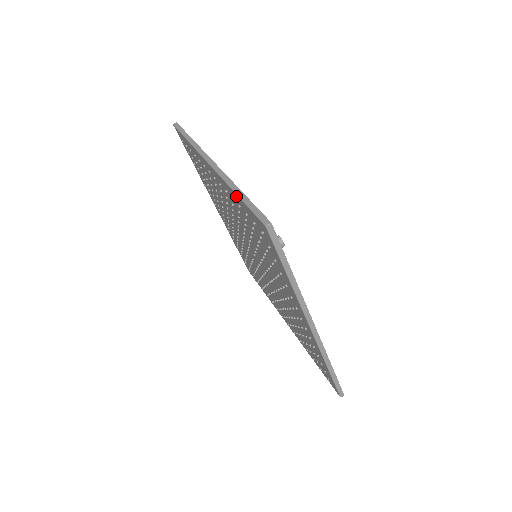
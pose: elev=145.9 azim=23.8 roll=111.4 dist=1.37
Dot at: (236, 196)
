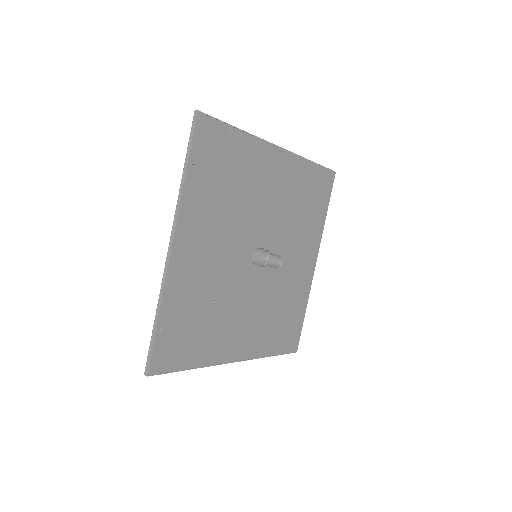
Dot at: (159, 313)
